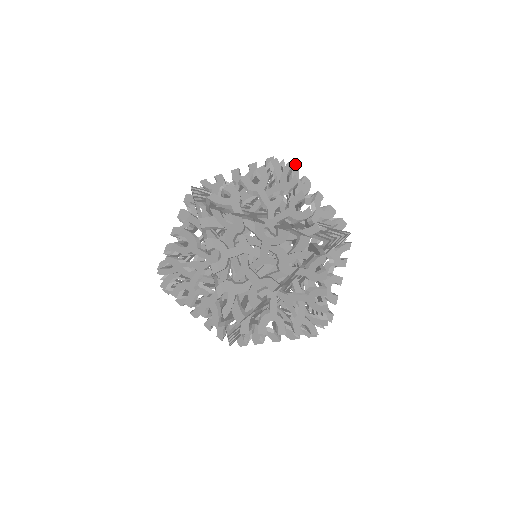
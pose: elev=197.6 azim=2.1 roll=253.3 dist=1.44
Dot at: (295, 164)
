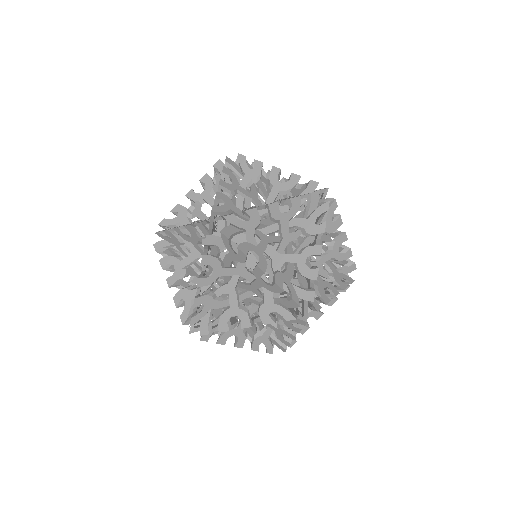
Dot at: occluded
